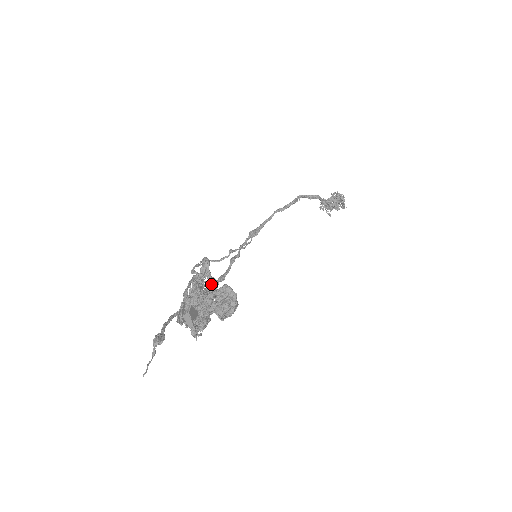
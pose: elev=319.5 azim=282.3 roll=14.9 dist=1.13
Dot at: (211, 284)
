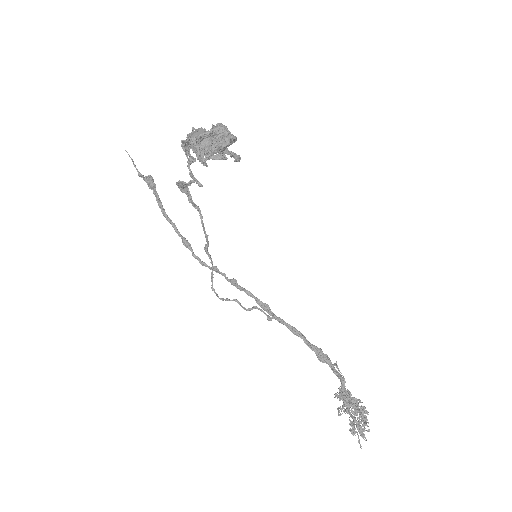
Dot at: (227, 150)
